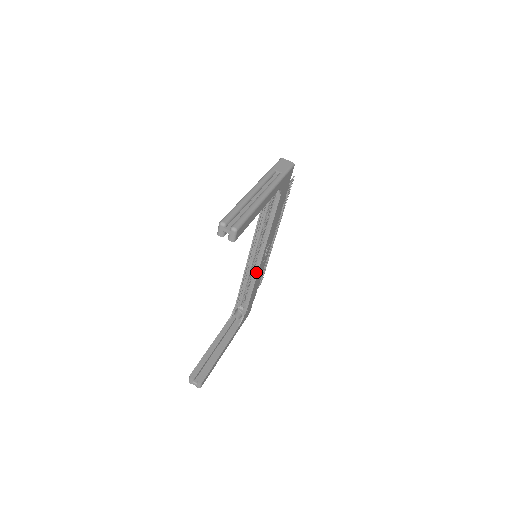
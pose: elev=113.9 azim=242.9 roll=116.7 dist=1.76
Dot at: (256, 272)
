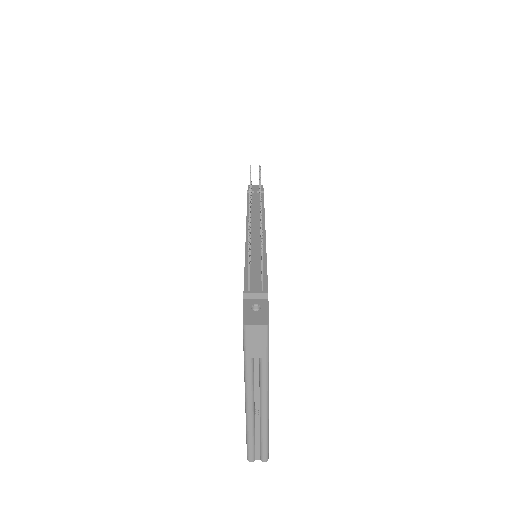
Dot at: occluded
